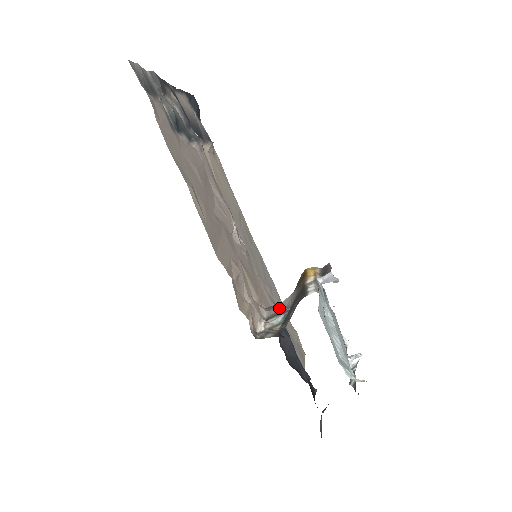
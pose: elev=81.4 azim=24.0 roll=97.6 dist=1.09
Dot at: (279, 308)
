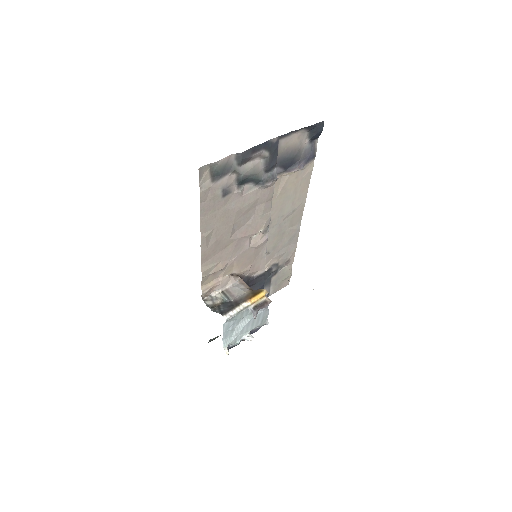
Dot at: (234, 292)
